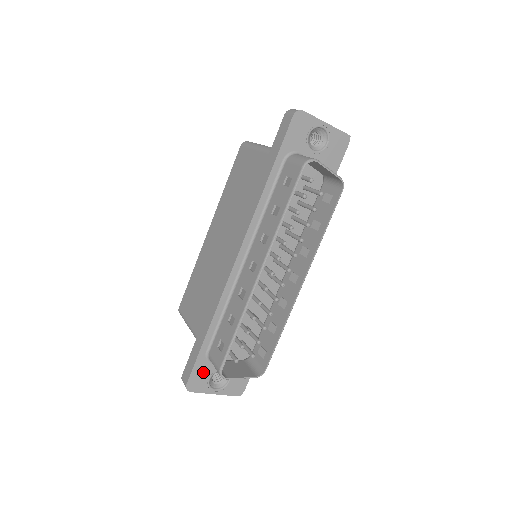
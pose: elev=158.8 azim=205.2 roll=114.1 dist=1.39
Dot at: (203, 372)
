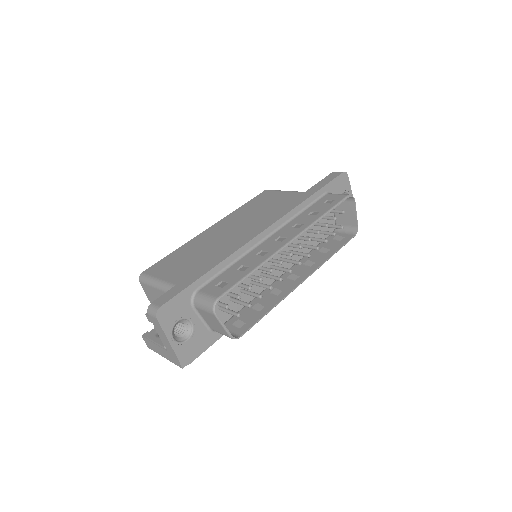
Dot at: (180, 307)
